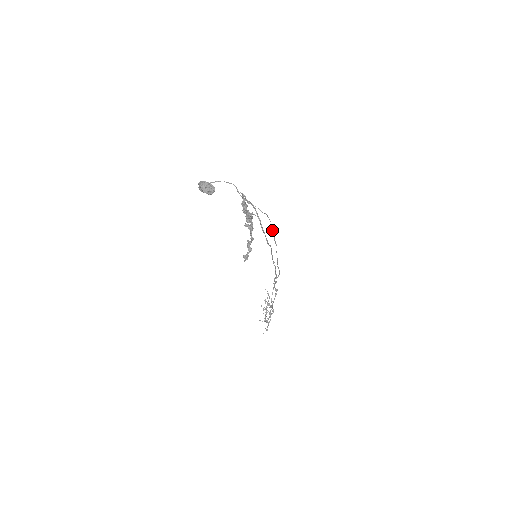
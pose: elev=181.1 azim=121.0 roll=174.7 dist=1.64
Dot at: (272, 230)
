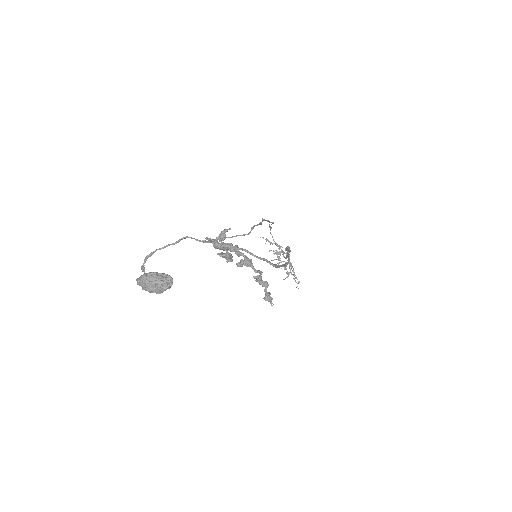
Dot at: (261, 223)
